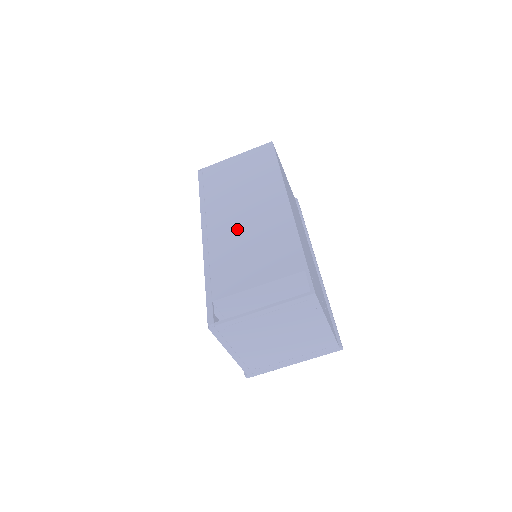
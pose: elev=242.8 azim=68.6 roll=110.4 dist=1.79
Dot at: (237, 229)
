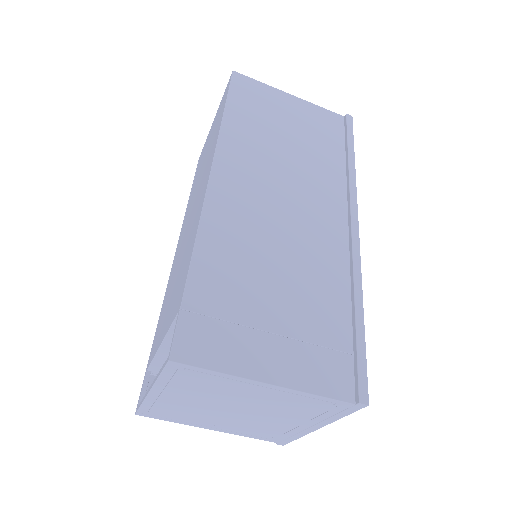
Dot at: (182, 243)
